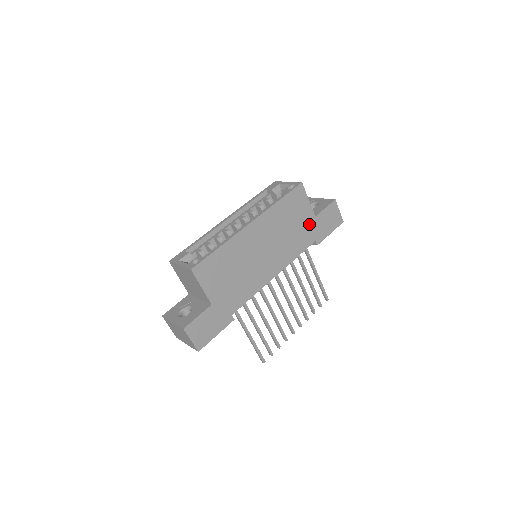
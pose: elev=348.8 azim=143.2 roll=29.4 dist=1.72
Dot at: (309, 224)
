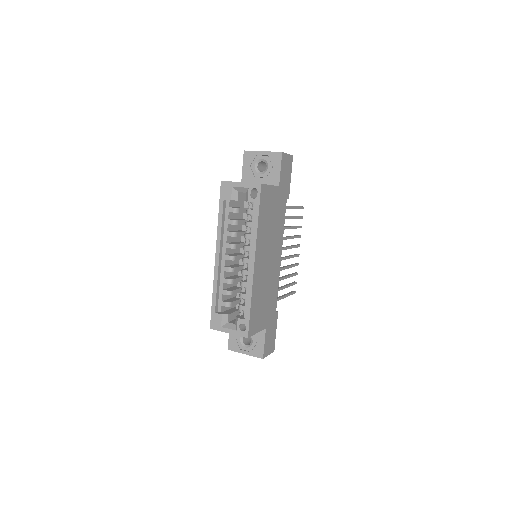
Dot at: (279, 198)
